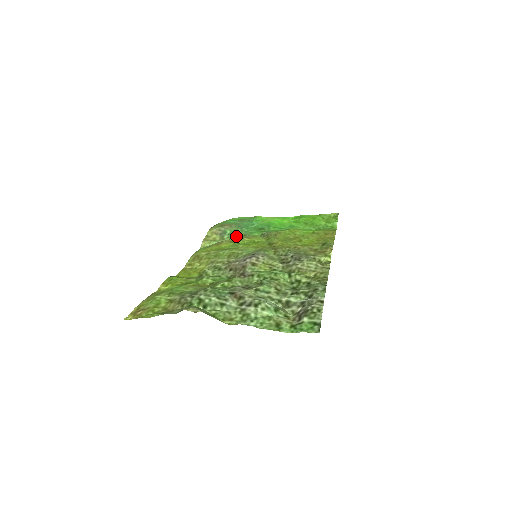
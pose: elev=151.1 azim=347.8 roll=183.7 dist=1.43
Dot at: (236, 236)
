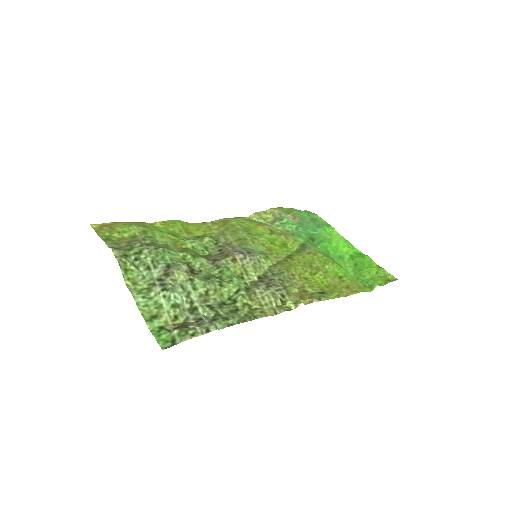
Dot at: (285, 229)
